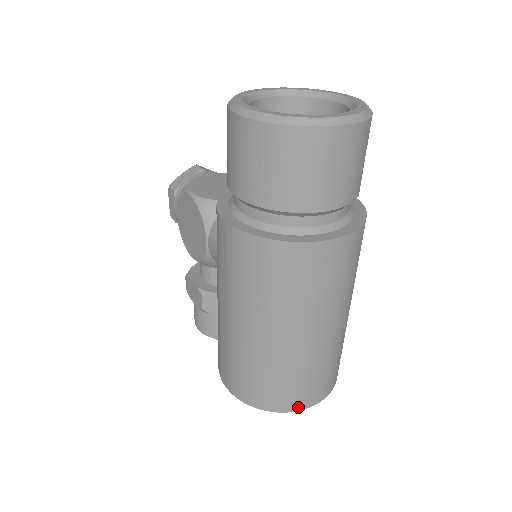
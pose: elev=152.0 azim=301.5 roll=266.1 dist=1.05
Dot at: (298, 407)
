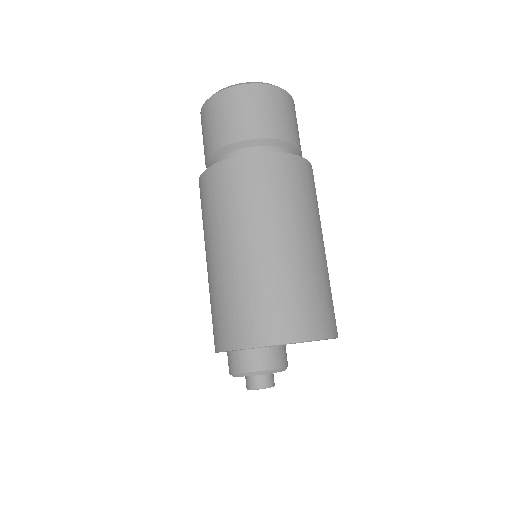
Dot at: (271, 340)
